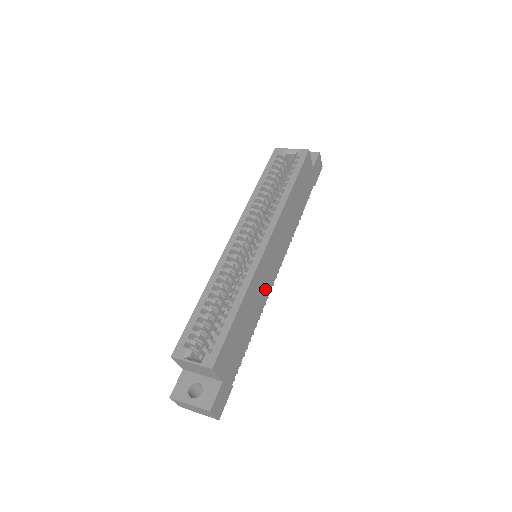
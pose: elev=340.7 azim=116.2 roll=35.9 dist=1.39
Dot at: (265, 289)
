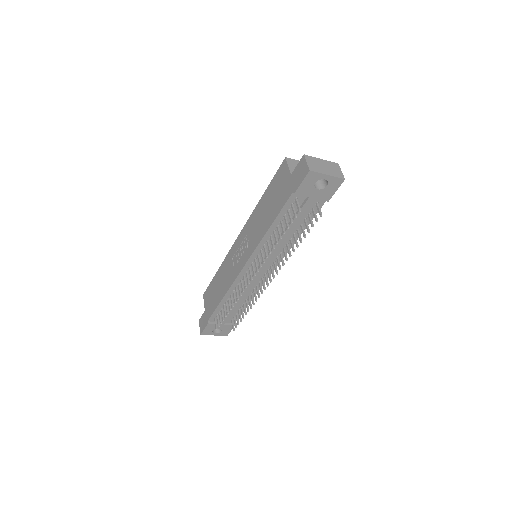
Dot at: occluded
